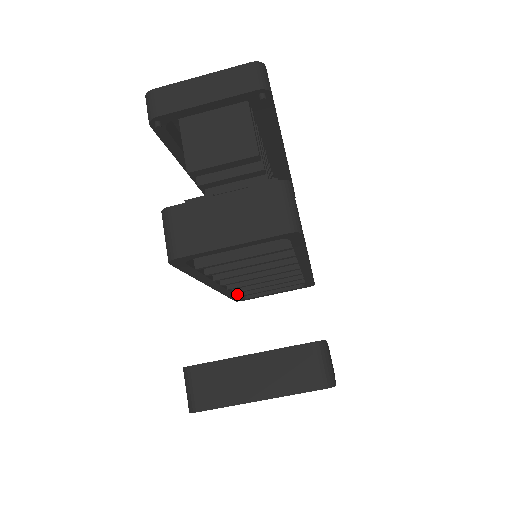
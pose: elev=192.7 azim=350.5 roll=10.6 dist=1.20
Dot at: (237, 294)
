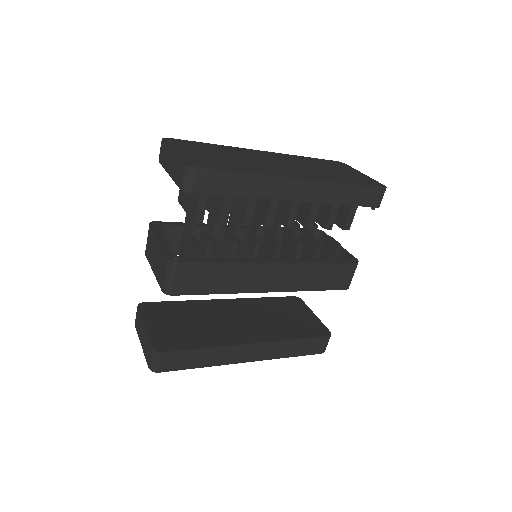
Dot at: occluded
